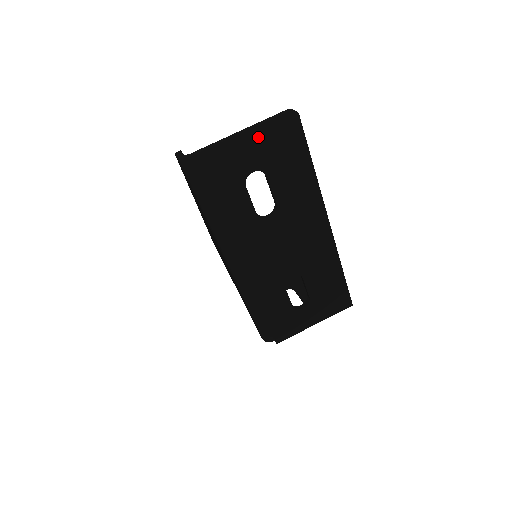
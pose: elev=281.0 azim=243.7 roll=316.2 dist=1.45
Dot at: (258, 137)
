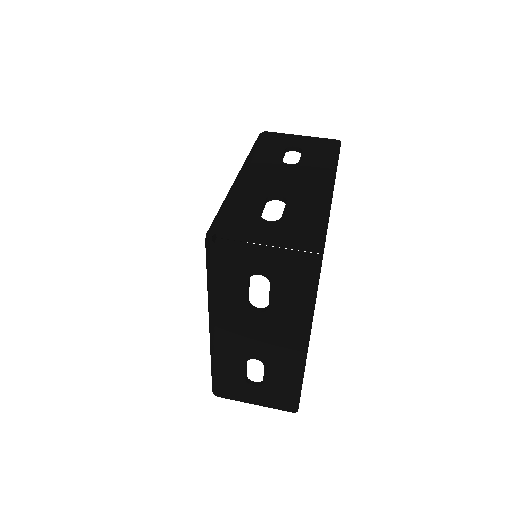
Dot at: (310, 140)
